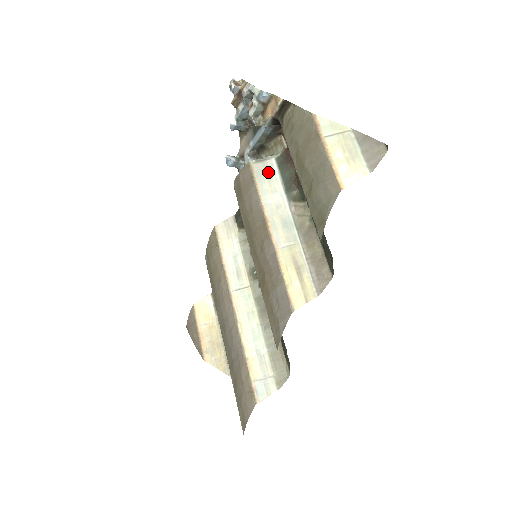
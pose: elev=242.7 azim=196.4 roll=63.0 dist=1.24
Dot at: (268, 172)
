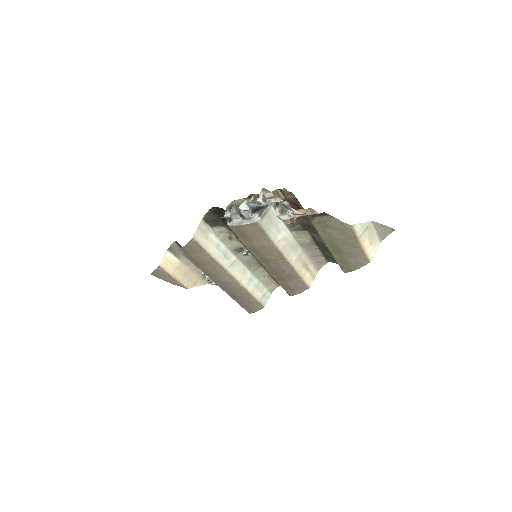
Dot at: (272, 220)
